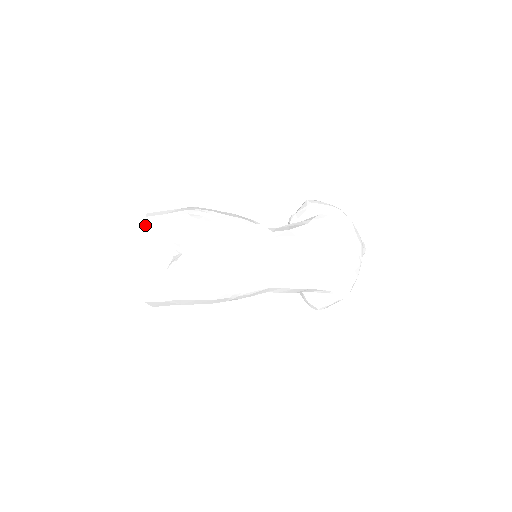
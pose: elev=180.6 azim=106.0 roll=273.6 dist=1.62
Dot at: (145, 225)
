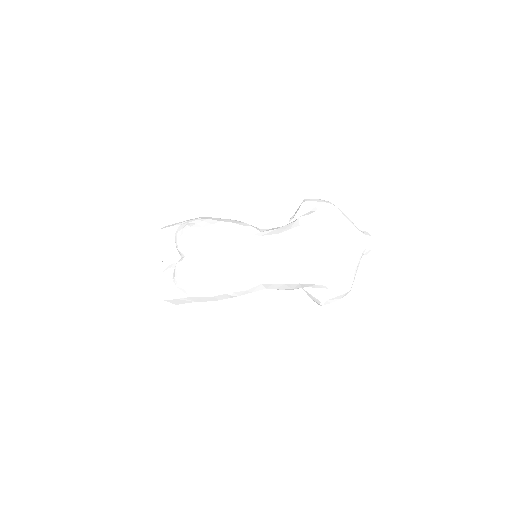
Dot at: (157, 236)
